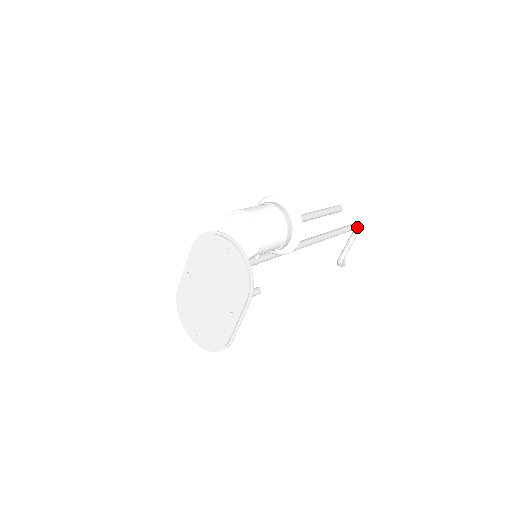
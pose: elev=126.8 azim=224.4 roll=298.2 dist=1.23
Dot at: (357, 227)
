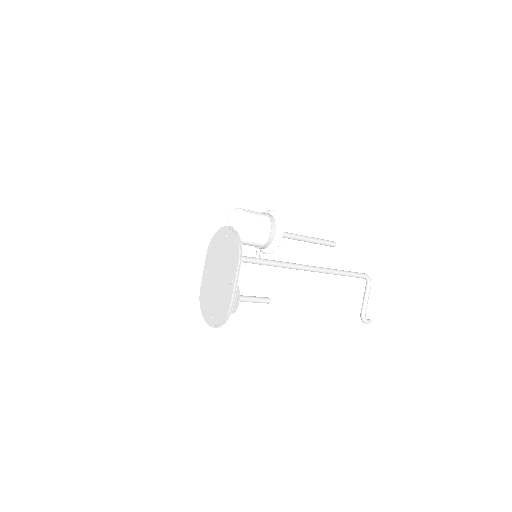
Dot at: (365, 276)
